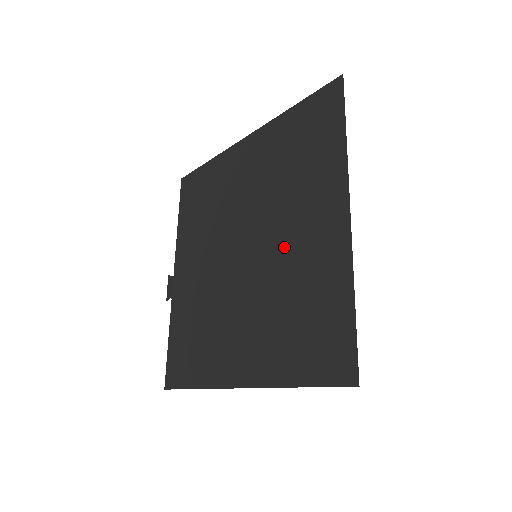
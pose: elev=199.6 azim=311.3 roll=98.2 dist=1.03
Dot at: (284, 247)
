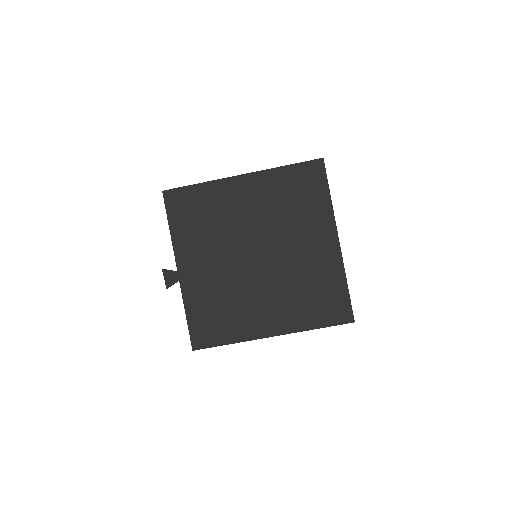
Dot at: (294, 256)
